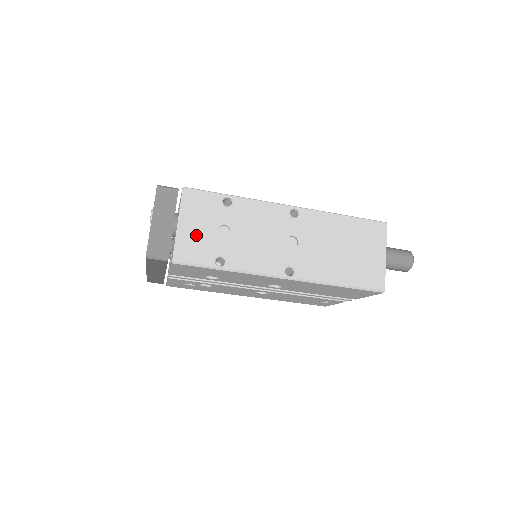
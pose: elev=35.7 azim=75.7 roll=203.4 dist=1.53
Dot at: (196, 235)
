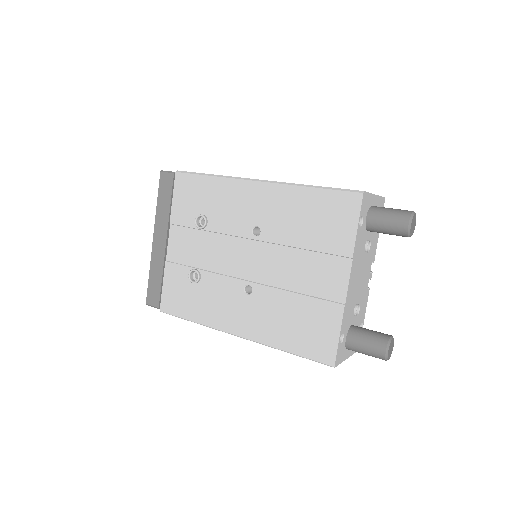
Dot at: occluded
